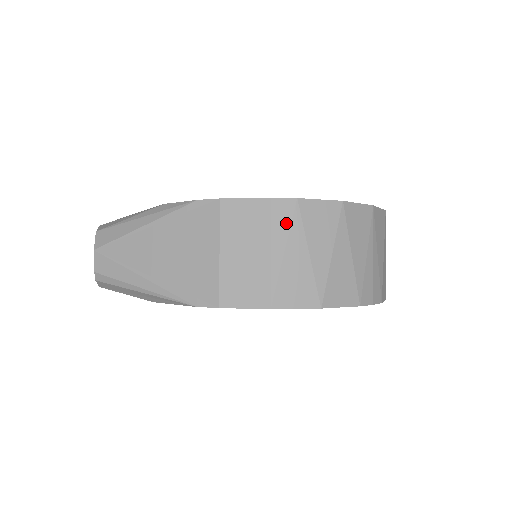
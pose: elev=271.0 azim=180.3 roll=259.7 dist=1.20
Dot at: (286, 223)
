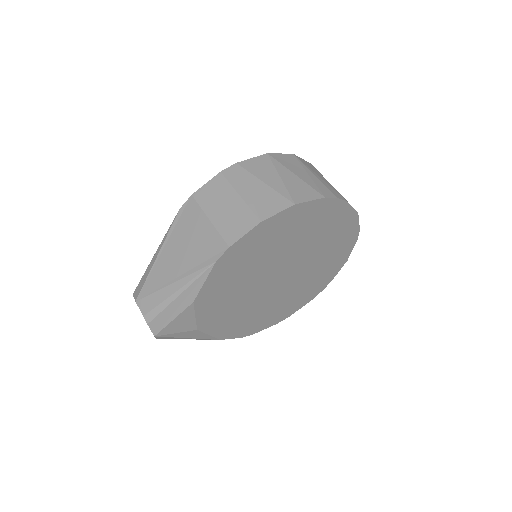
Dot at: (238, 177)
